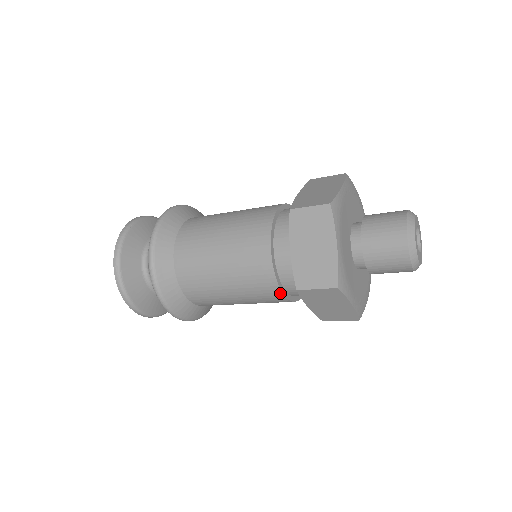
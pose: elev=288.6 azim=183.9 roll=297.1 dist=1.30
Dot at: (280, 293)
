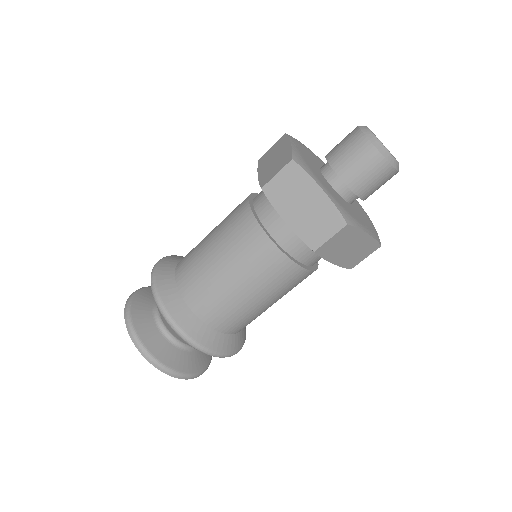
Dot at: (300, 269)
